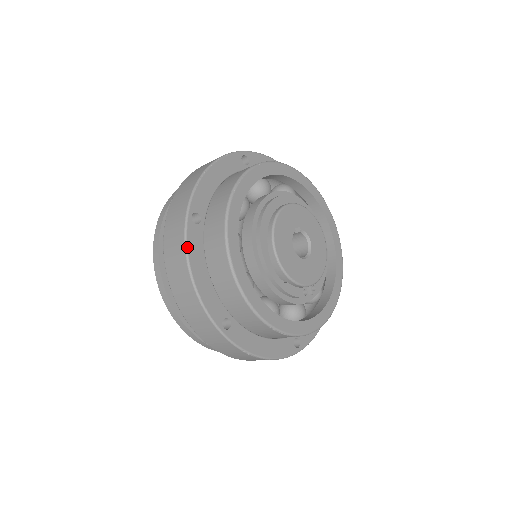
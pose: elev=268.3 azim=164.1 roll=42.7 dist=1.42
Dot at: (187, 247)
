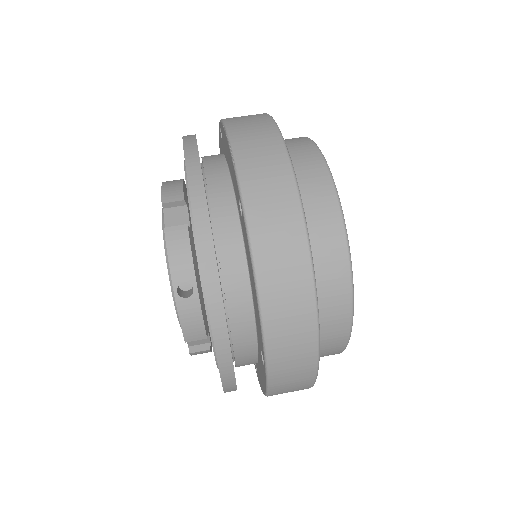
Dot at: occluded
